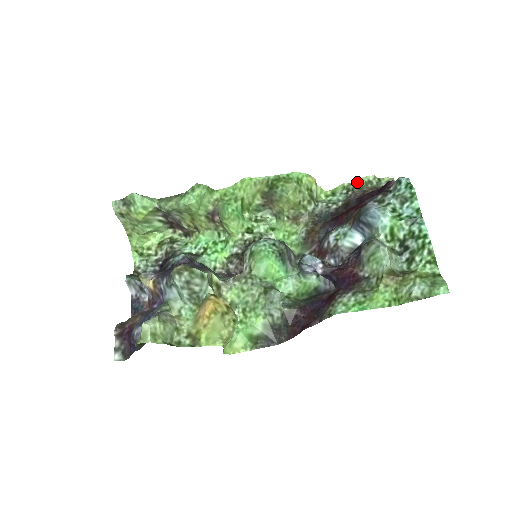
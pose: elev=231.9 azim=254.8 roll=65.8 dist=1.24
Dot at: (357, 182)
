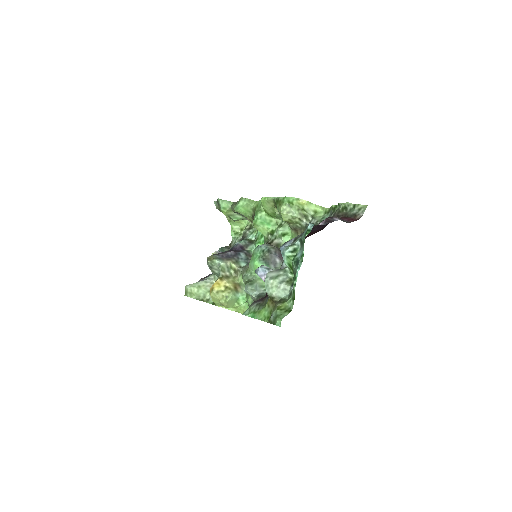
Dot at: (339, 206)
